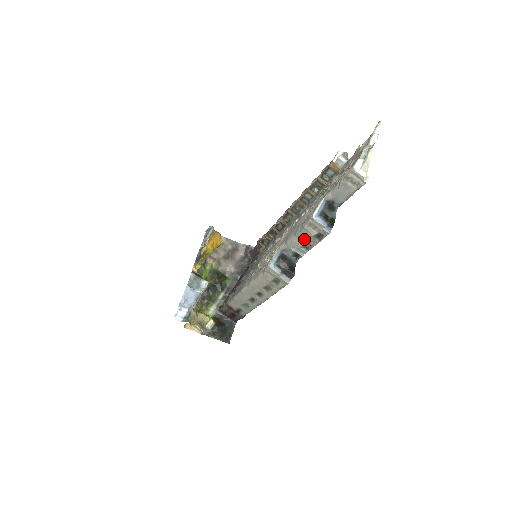
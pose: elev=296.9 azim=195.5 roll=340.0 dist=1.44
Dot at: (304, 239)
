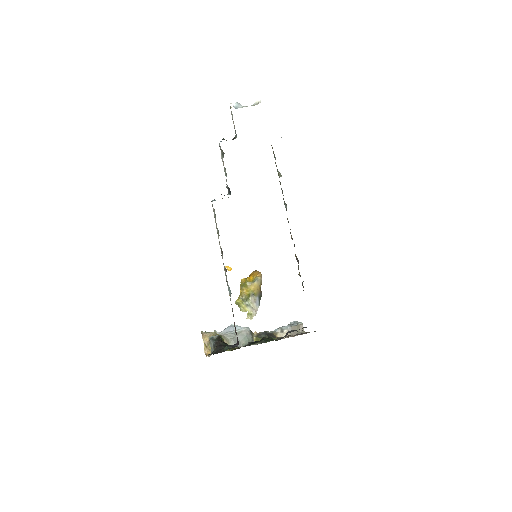
Dot at: (224, 168)
